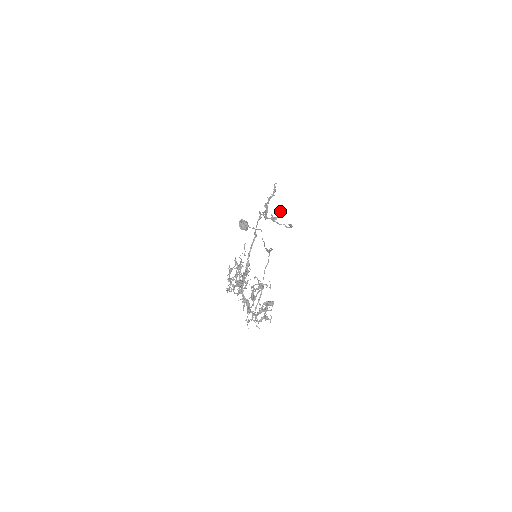
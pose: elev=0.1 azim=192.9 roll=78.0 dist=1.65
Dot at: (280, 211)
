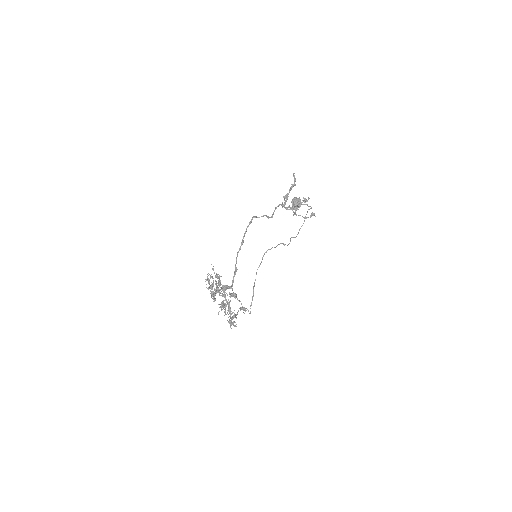
Dot at: (302, 200)
